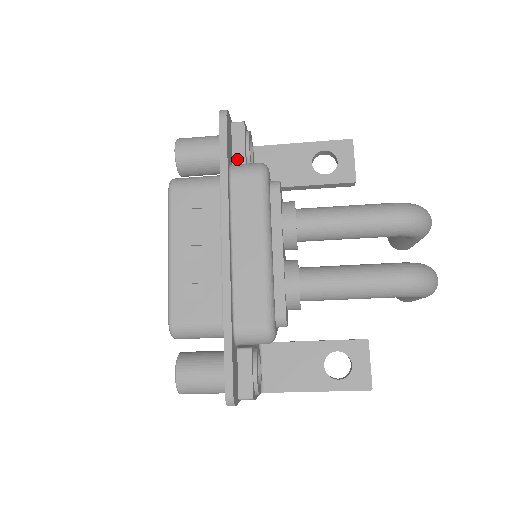
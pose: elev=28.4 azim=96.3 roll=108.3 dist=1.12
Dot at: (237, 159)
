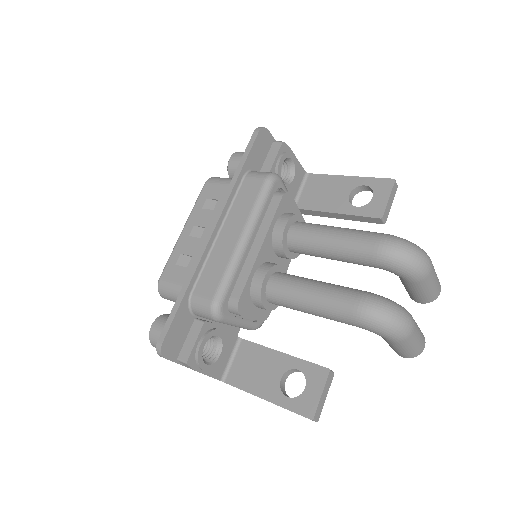
Dot at: (264, 170)
